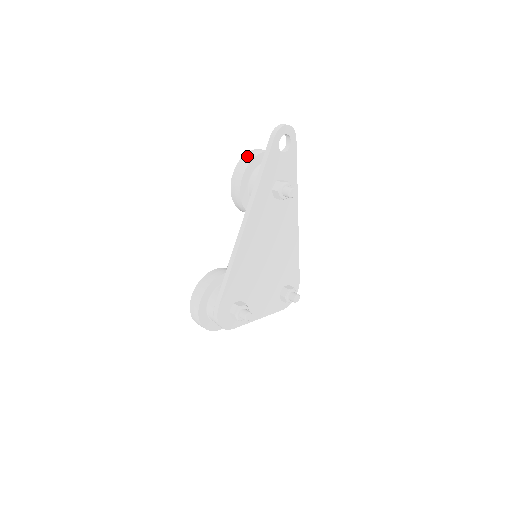
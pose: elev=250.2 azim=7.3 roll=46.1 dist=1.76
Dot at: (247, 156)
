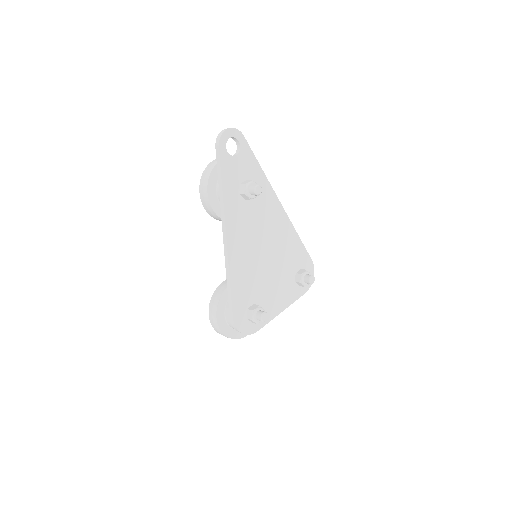
Dot at: (206, 172)
